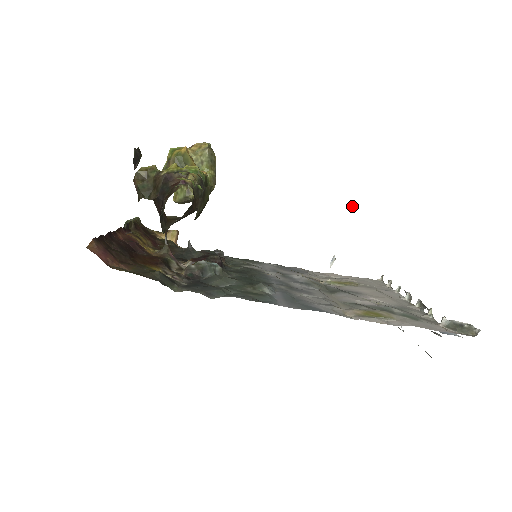
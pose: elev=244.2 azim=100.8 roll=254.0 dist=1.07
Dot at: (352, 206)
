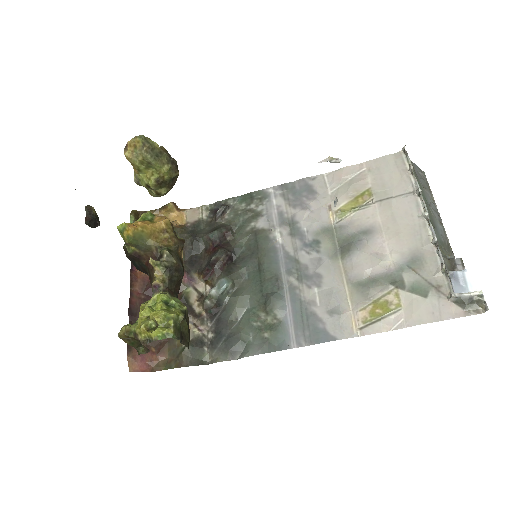
Dot at: occluded
